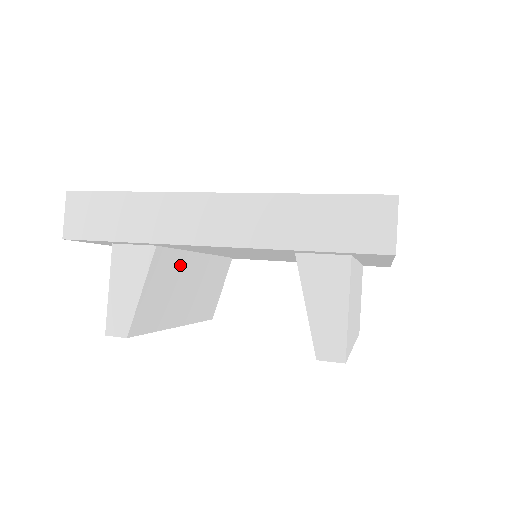
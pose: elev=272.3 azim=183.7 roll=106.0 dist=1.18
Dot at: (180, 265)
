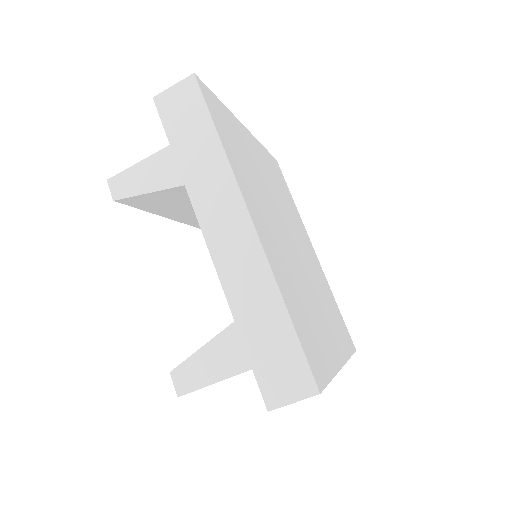
Dot at: occluded
